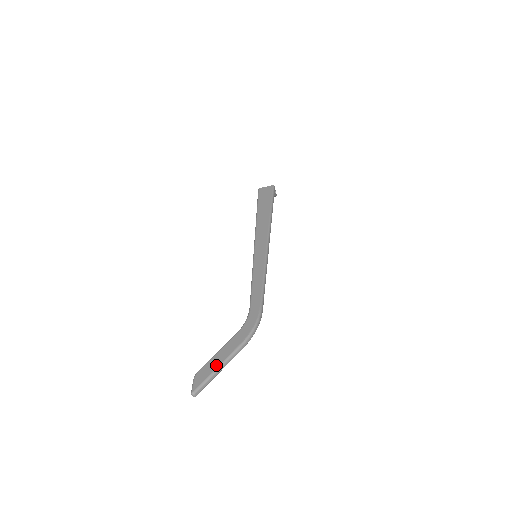
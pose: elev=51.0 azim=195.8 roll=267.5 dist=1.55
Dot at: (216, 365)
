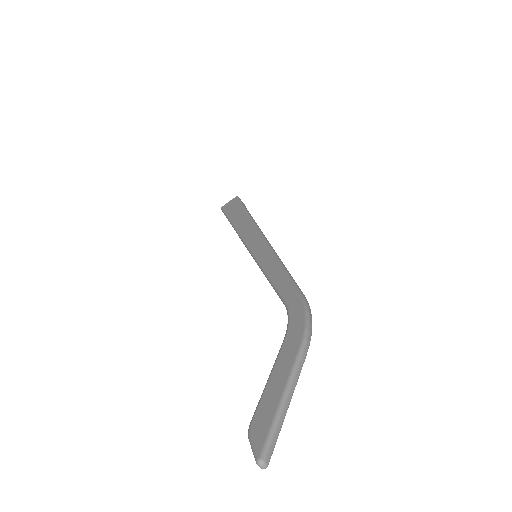
Dot at: (277, 396)
